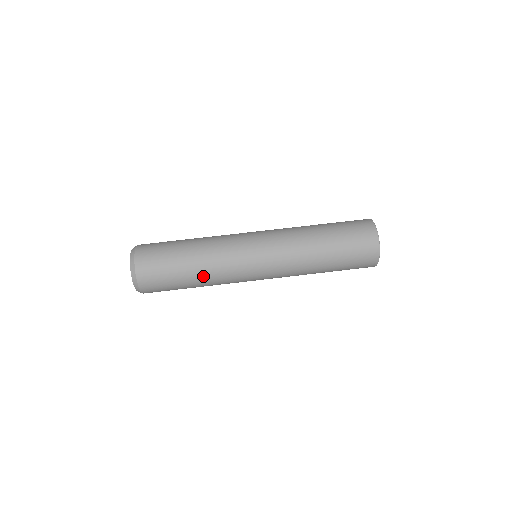
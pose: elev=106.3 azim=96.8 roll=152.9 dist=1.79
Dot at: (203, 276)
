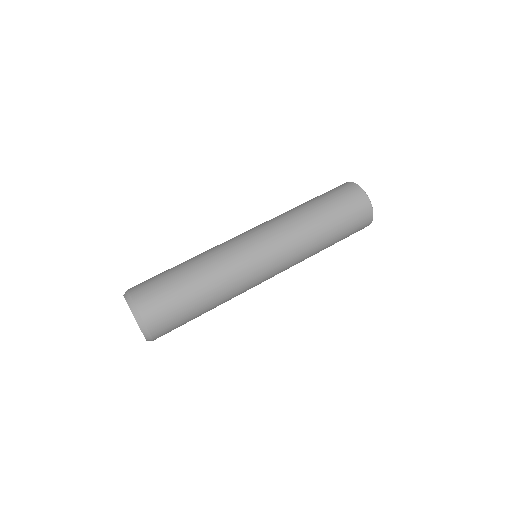
Dot at: (217, 299)
